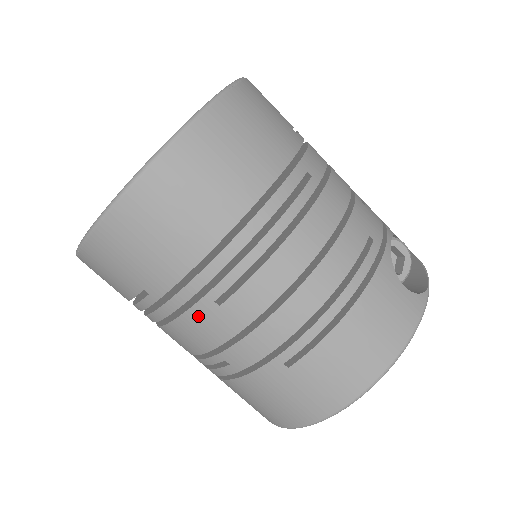
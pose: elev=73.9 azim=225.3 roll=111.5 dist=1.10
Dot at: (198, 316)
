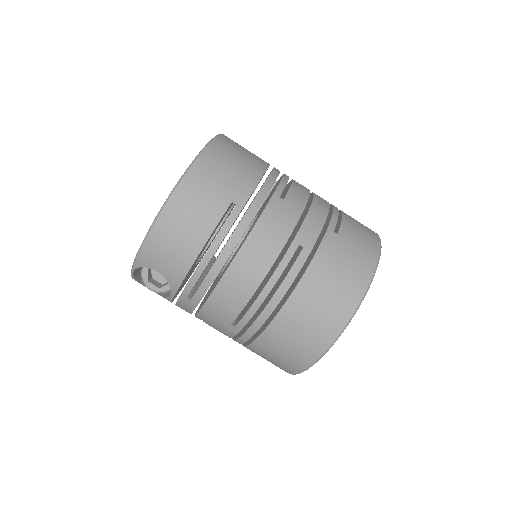
Dot at: (273, 210)
